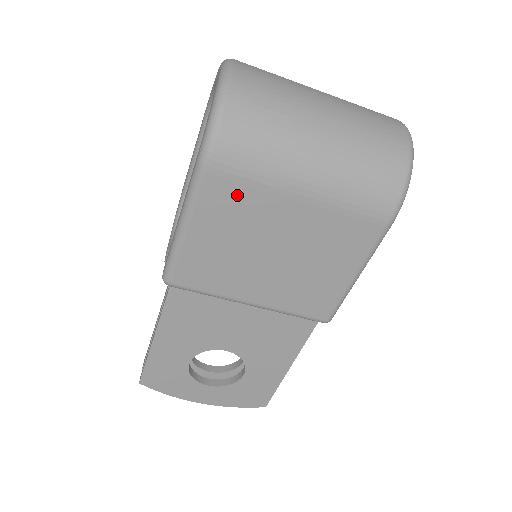
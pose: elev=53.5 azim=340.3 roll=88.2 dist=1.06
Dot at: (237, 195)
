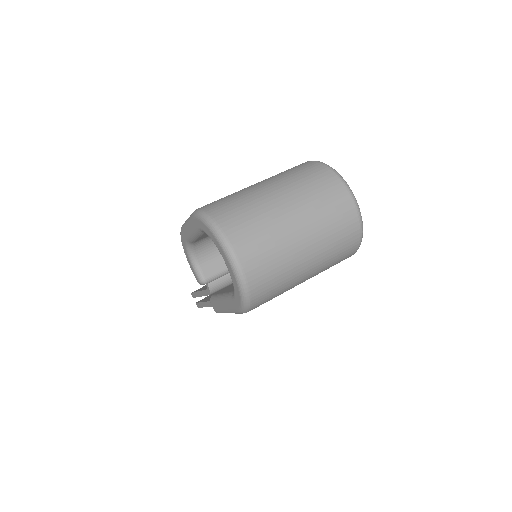
Dot at: occluded
